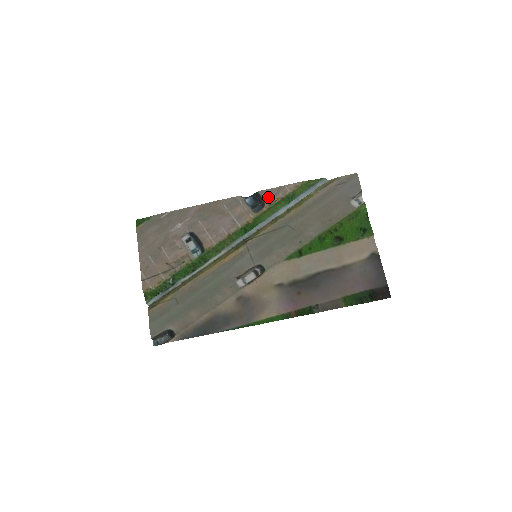
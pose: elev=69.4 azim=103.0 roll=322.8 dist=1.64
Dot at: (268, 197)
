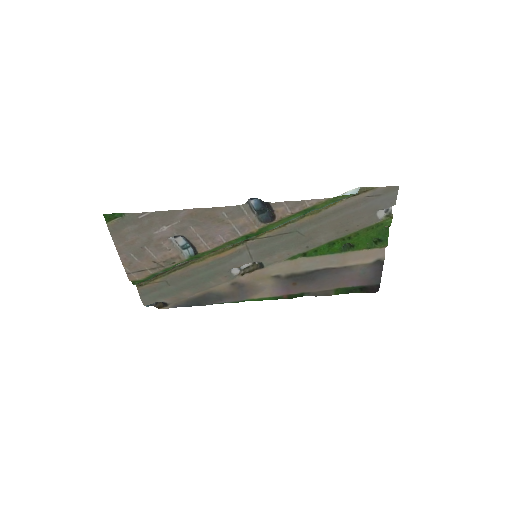
Dot at: (281, 210)
